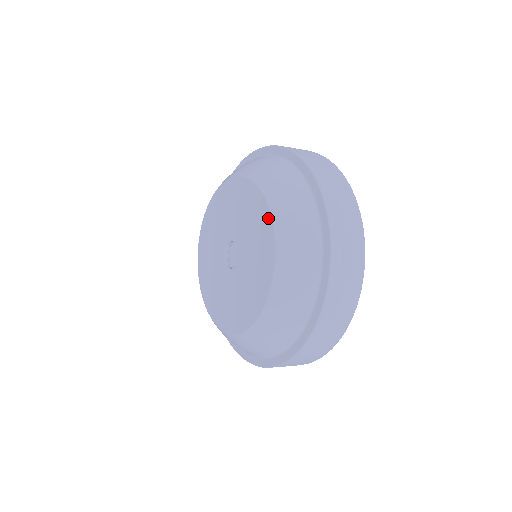
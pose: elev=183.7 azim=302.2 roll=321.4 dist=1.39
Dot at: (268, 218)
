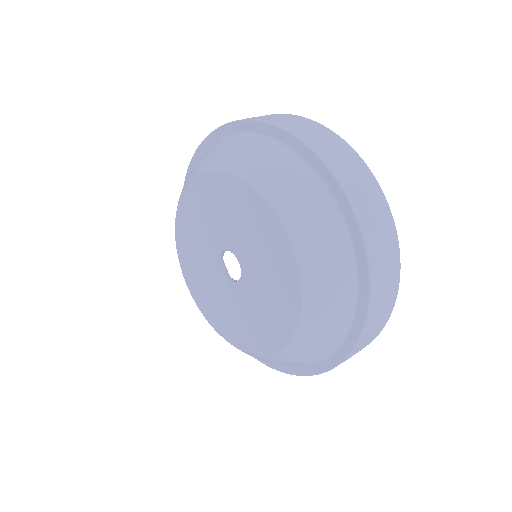
Dot at: (288, 252)
